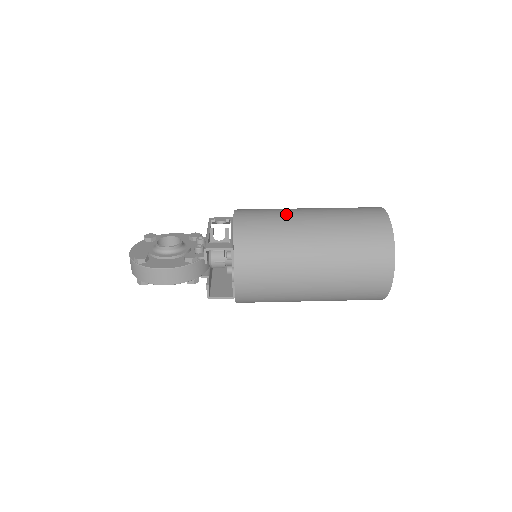
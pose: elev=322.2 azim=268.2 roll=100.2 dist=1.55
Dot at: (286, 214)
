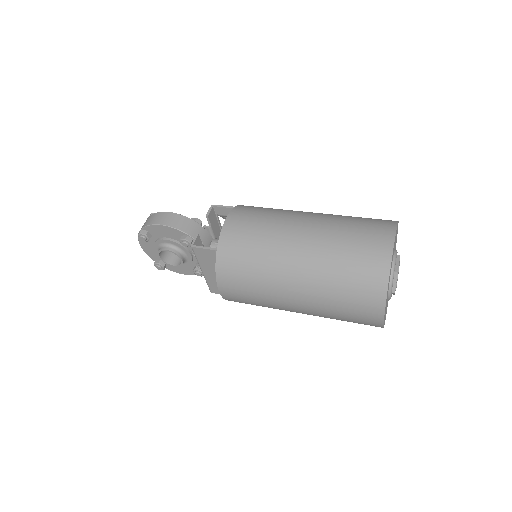
Dot at: occluded
